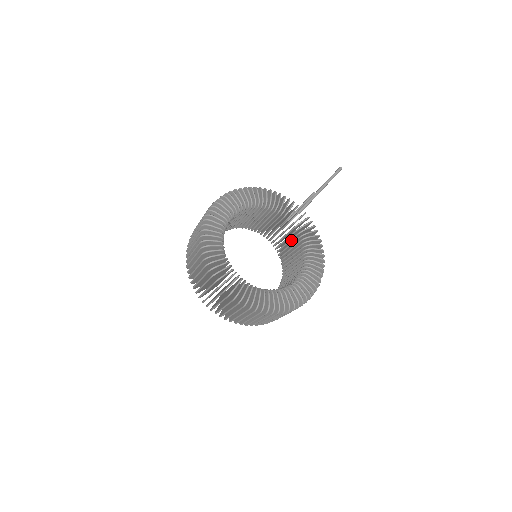
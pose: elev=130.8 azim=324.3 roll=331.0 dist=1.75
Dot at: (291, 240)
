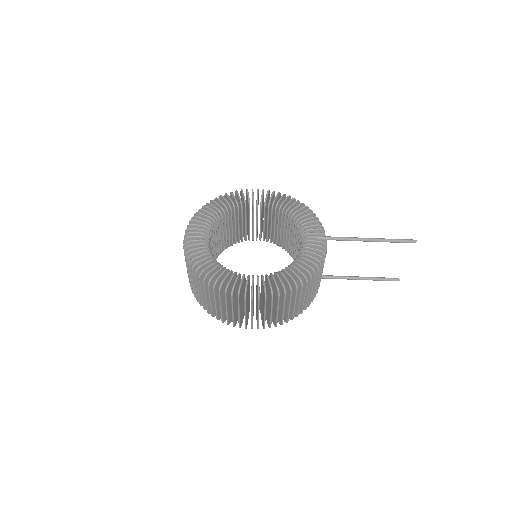
Dot at: occluded
